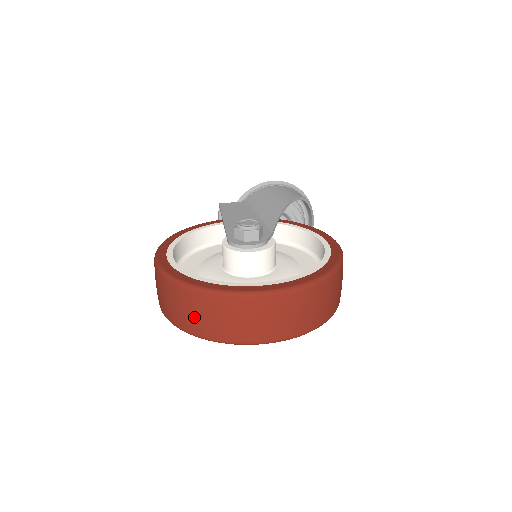
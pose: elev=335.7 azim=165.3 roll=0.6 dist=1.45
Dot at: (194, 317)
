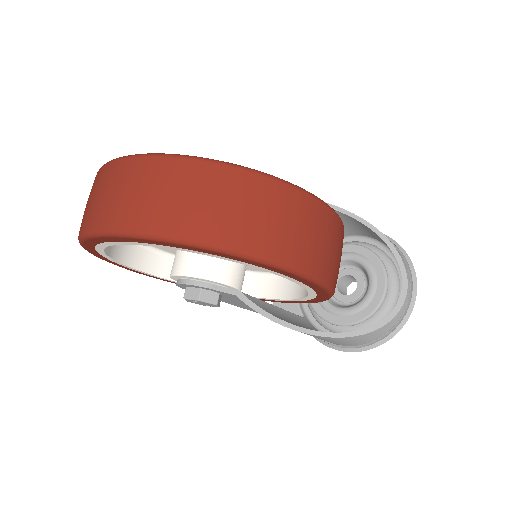
Dot at: occluded
